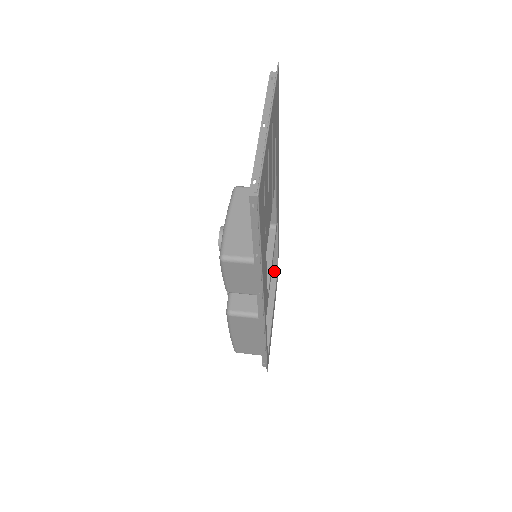
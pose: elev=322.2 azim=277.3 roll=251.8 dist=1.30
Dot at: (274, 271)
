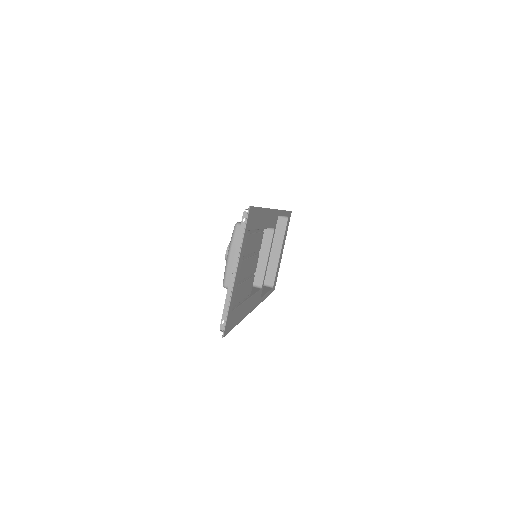
Dot at: (285, 218)
